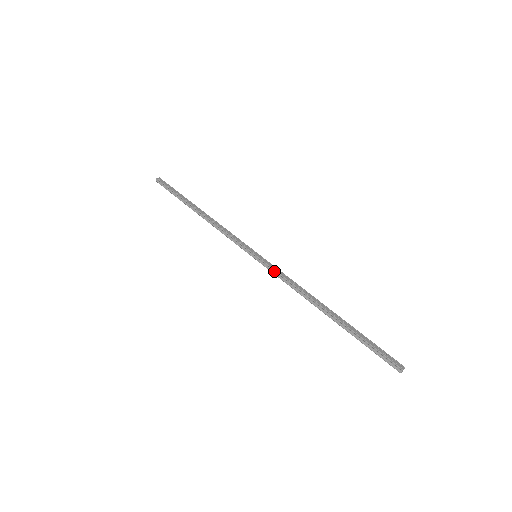
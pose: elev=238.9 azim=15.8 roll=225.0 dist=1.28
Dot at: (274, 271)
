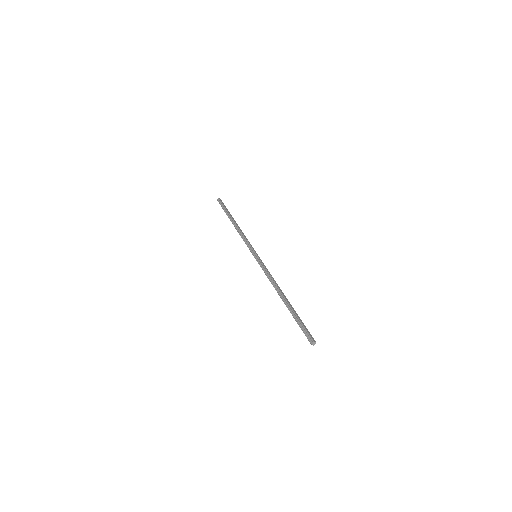
Dot at: (263, 266)
